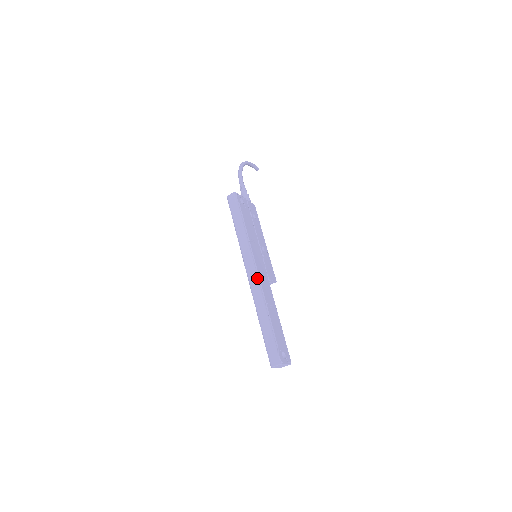
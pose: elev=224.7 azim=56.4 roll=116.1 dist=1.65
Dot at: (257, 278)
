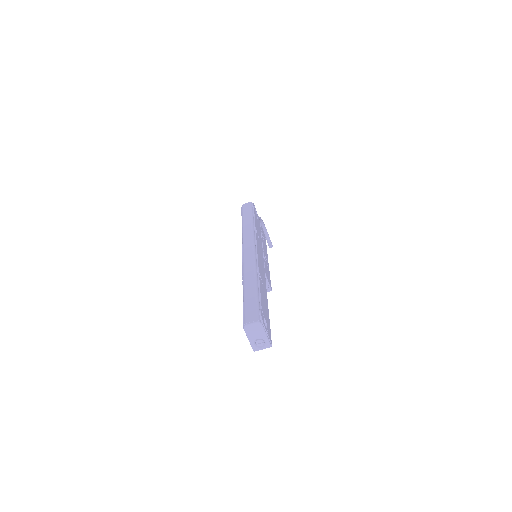
Dot at: (255, 252)
